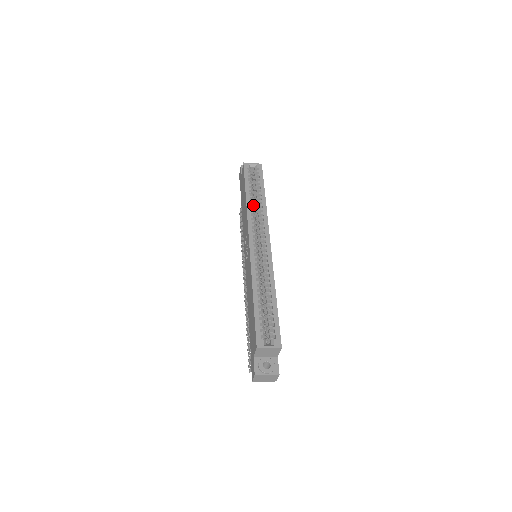
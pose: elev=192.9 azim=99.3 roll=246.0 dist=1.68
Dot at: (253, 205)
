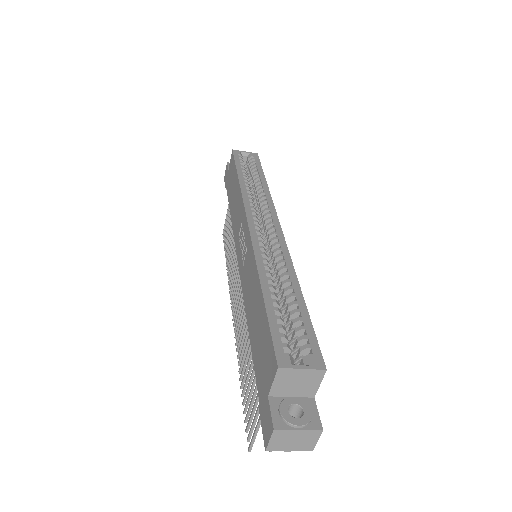
Dot at: occluded
